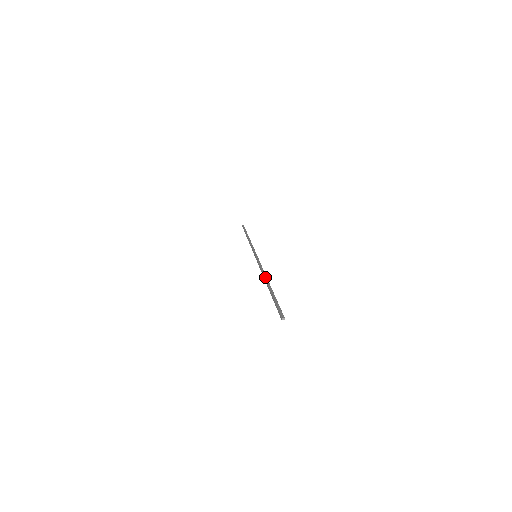
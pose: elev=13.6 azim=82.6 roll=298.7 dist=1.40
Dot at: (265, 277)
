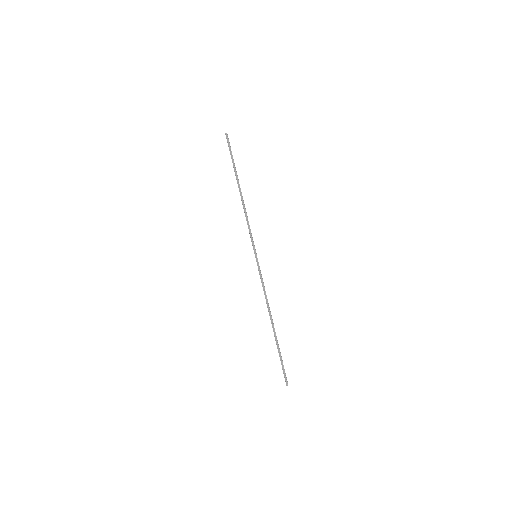
Dot at: occluded
